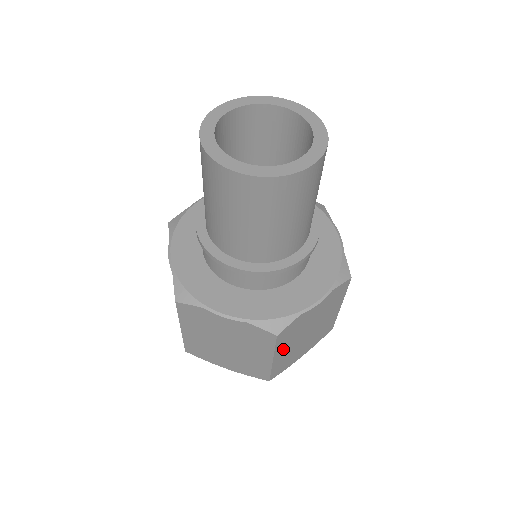
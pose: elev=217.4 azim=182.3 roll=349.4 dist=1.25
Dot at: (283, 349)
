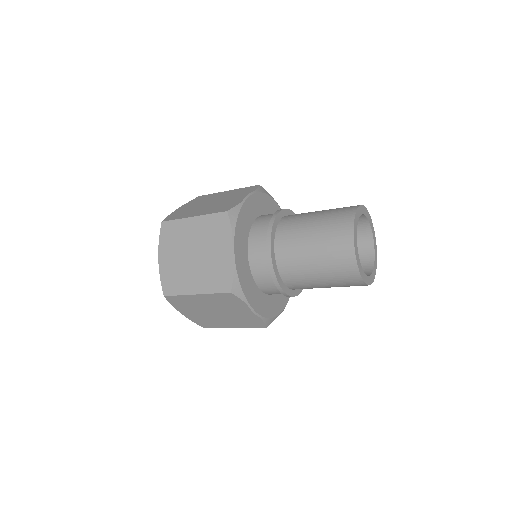
Dot at: occluded
